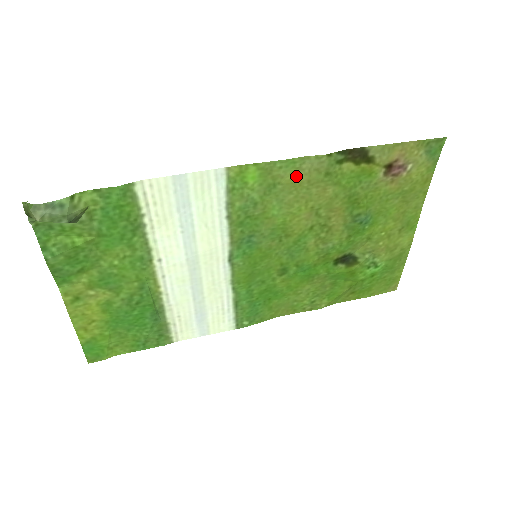
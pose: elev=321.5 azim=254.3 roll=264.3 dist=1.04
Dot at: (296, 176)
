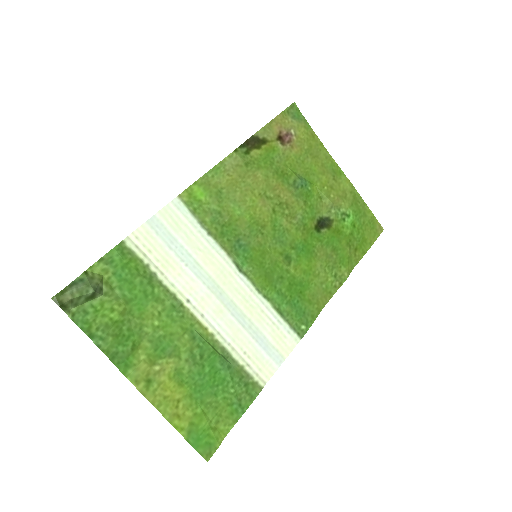
Dot at: (228, 177)
